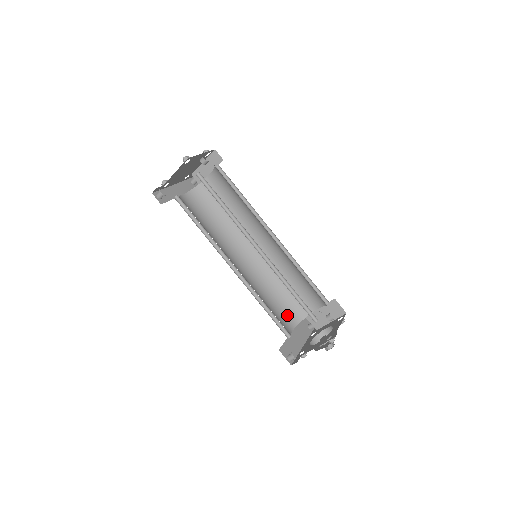
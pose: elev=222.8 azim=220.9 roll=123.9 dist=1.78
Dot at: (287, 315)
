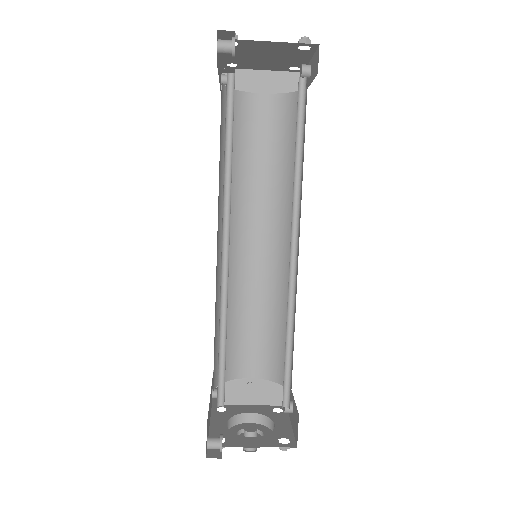
Dot at: (216, 364)
